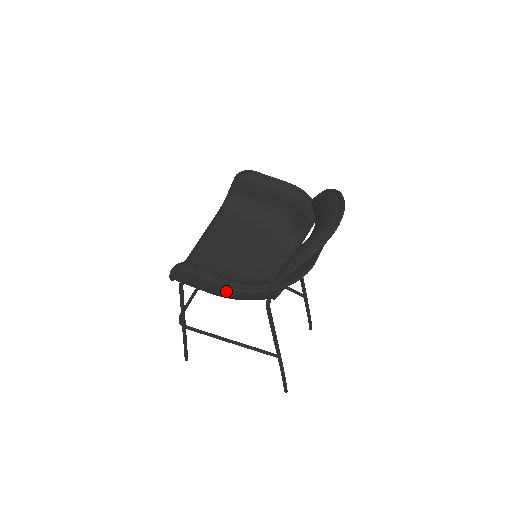
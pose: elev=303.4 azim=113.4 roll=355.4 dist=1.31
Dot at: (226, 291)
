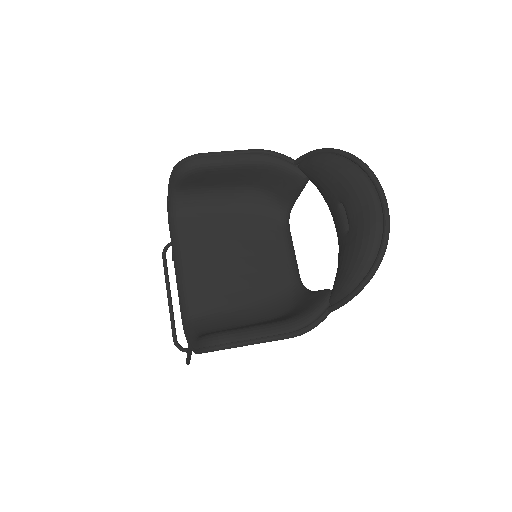
Dot at: occluded
